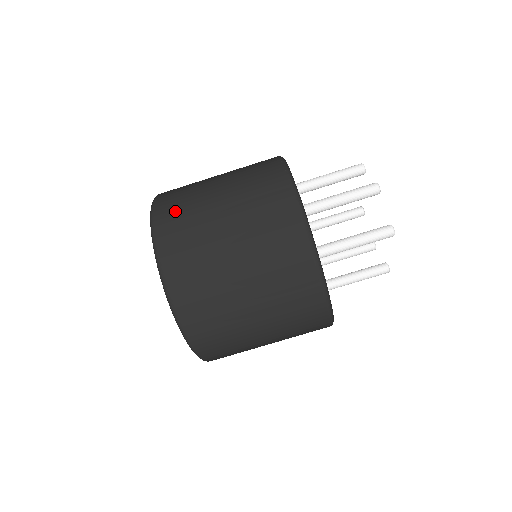
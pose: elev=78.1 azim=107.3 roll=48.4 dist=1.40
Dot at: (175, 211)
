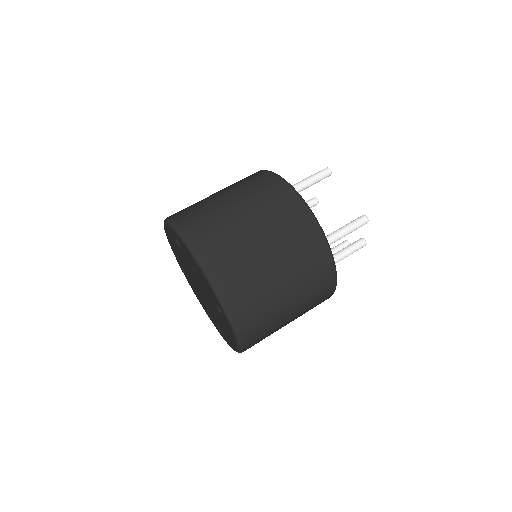
Dot at: occluded
